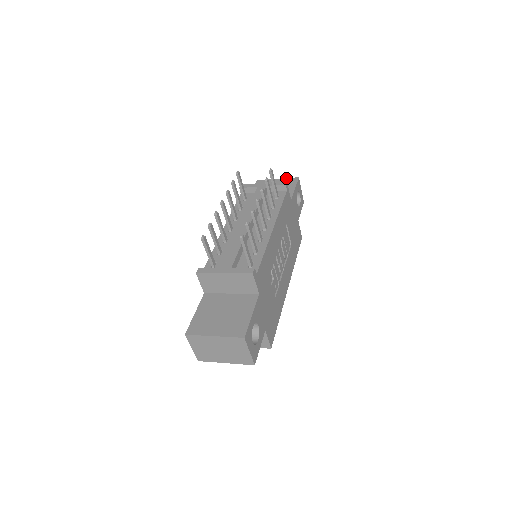
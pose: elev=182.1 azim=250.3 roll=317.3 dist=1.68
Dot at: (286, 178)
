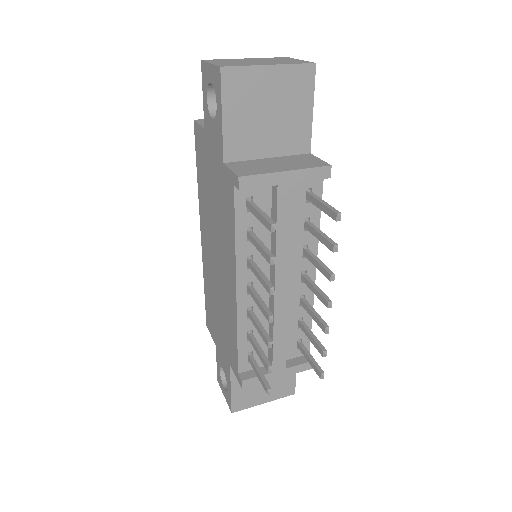
Dot at: (290, 65)
